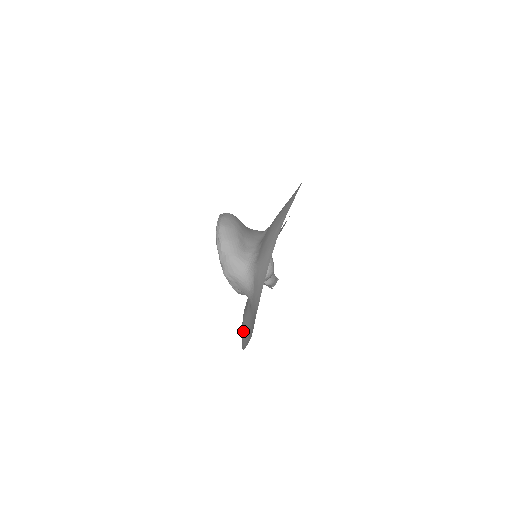
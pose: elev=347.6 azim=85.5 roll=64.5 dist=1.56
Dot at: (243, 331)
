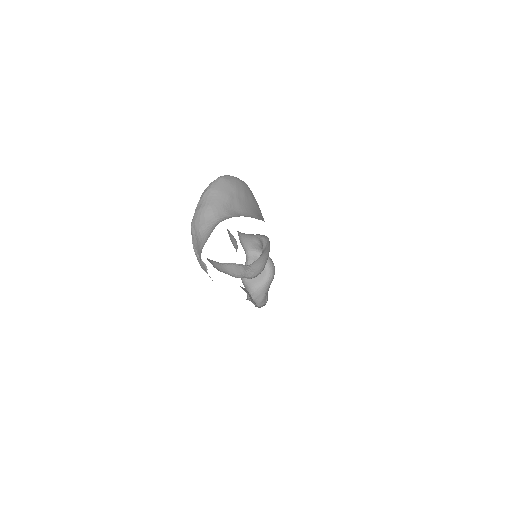
Dot at: occluded
